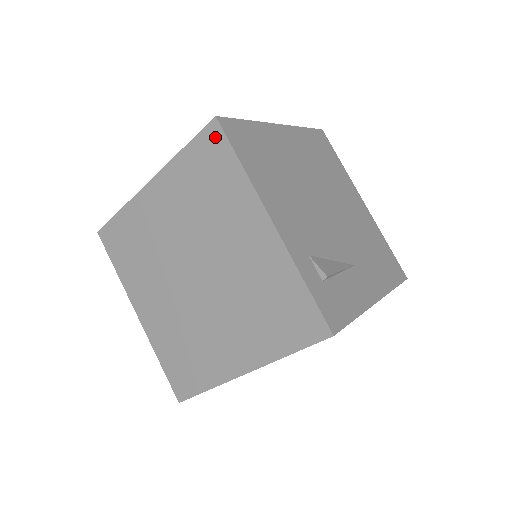
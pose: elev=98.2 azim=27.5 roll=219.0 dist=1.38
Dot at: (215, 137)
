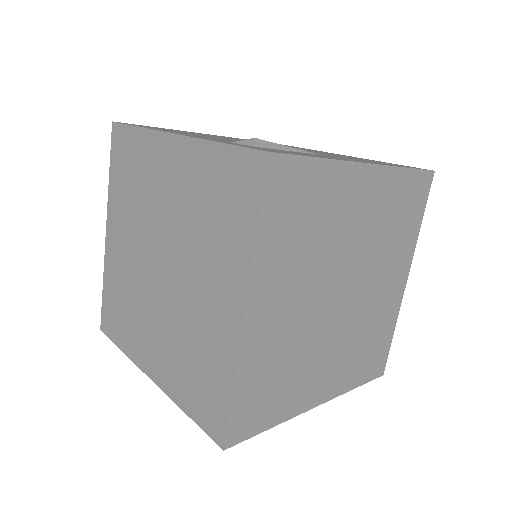
Dot at: (118, 135)
